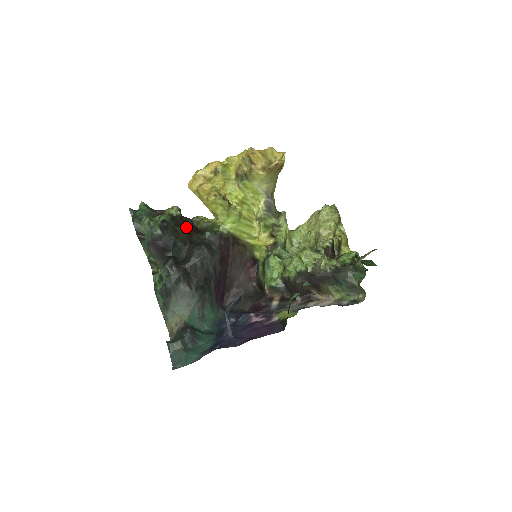
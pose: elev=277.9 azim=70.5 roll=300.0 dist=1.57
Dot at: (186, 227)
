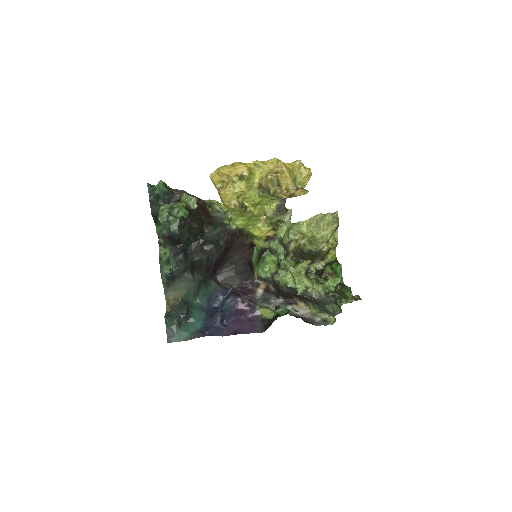
Dot at: (200, 217)
